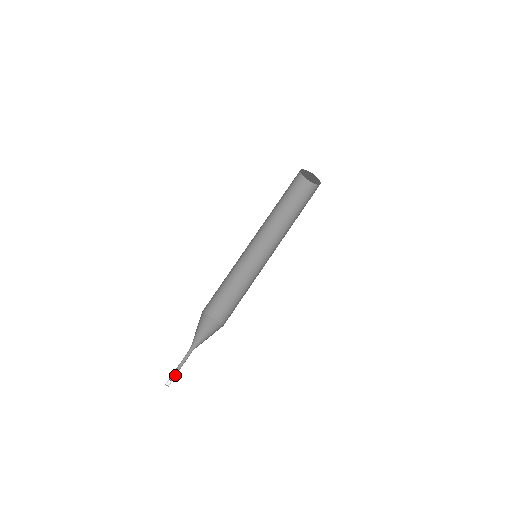
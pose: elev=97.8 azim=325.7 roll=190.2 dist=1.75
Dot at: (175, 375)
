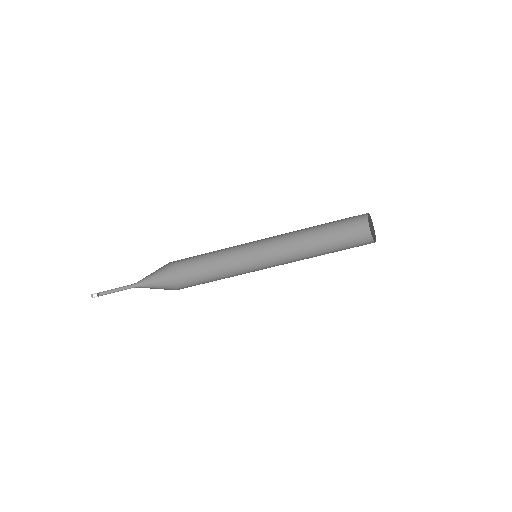
Dot at: (105, 294)
